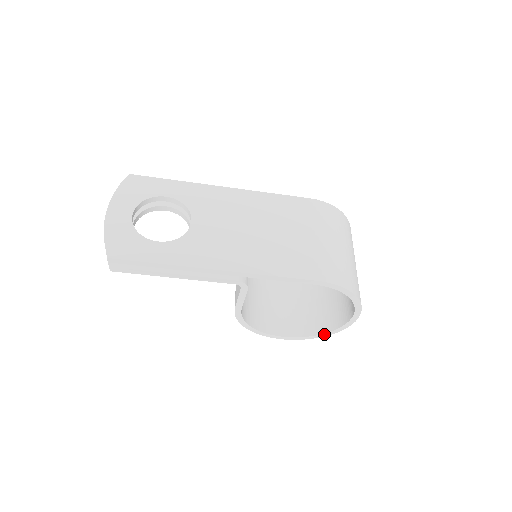
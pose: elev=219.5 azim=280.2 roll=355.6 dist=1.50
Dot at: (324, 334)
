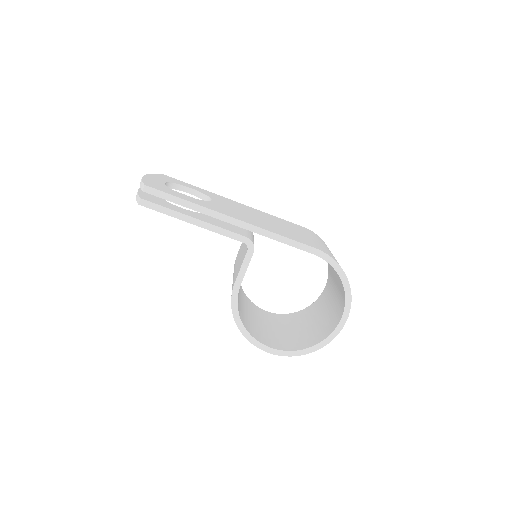
Dot at: (312, 348)
